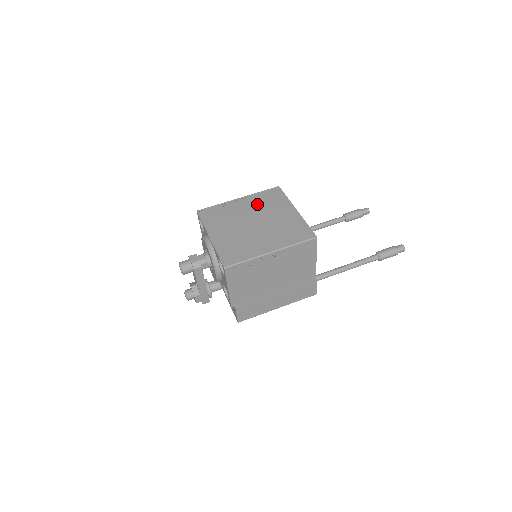
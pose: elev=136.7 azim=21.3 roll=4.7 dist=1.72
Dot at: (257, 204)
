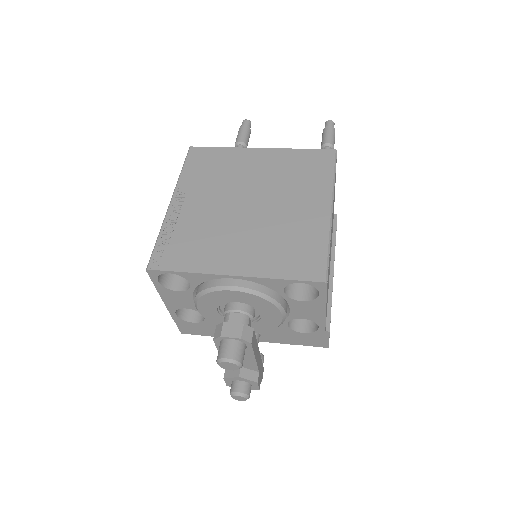
Dot at: (208, 185)
